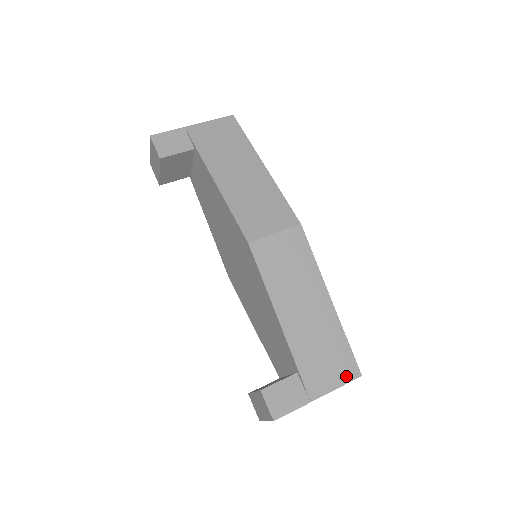
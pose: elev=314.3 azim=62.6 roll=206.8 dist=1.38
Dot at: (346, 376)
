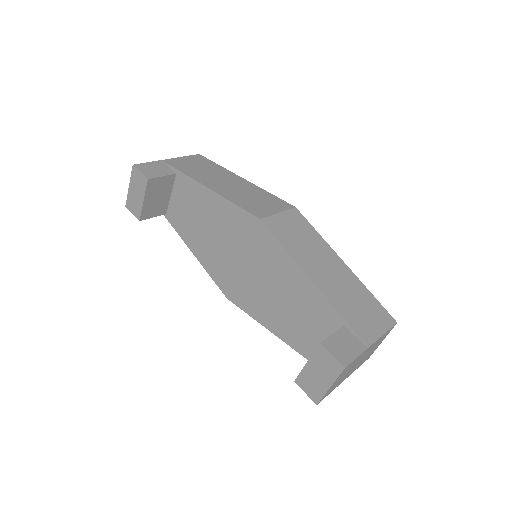
Dot at: (385, 323)
